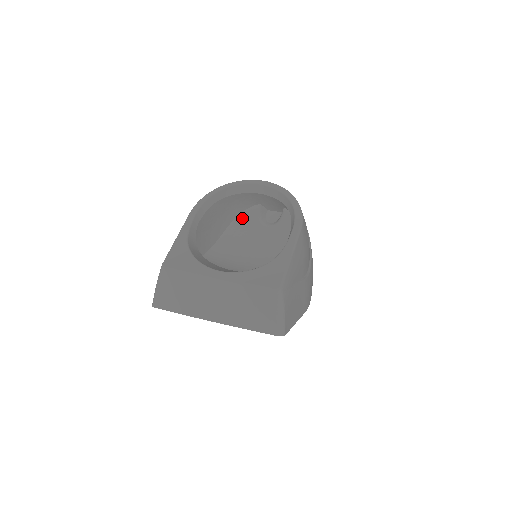
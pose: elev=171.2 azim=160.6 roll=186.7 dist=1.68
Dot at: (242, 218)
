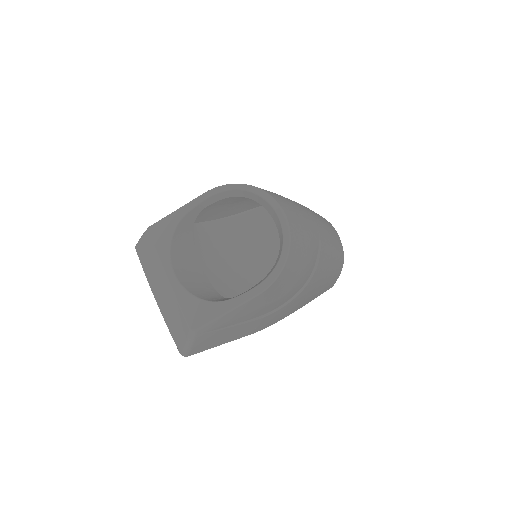
Dot at: occluded
